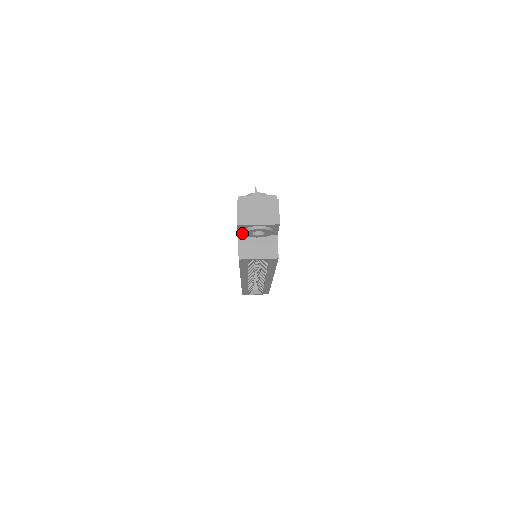
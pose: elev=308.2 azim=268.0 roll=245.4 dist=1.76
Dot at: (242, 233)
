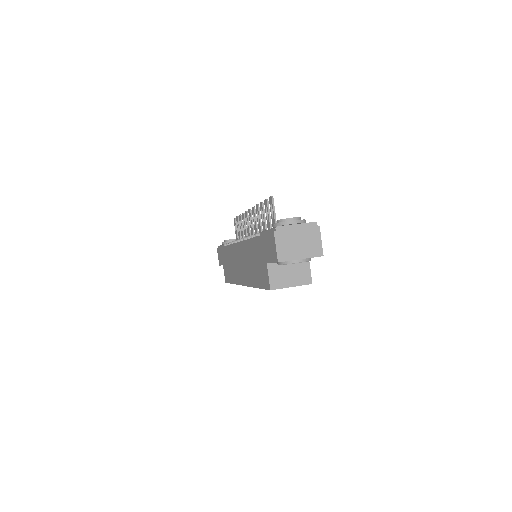
Dot at: occluded
